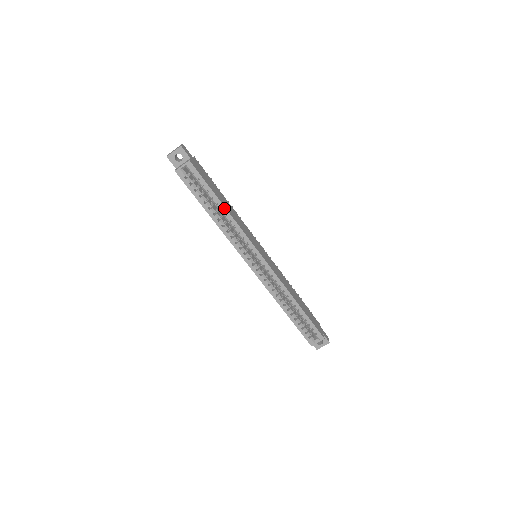
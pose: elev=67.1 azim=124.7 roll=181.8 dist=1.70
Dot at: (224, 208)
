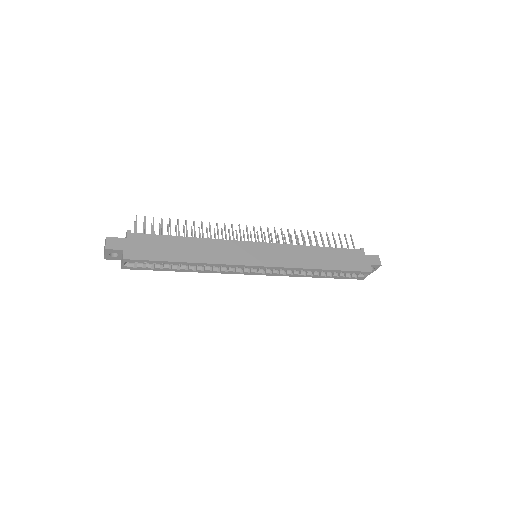
Dot at: (190, 263)
